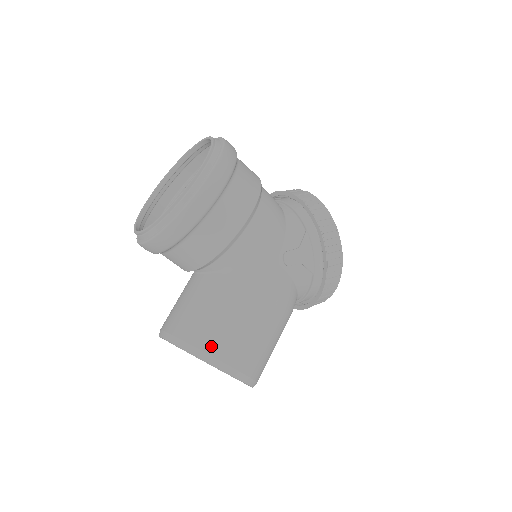
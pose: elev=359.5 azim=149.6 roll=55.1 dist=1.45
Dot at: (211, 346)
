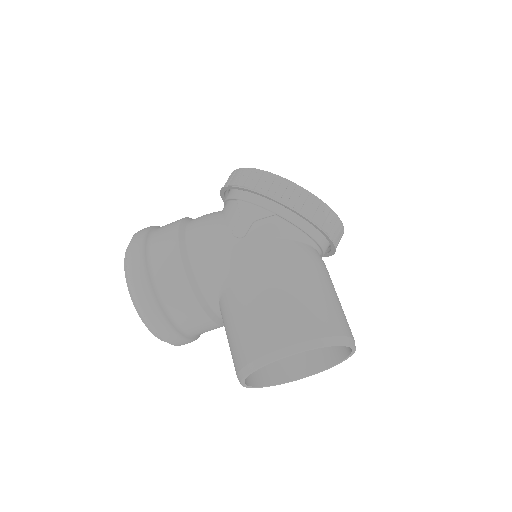
Dot at: (248, 354)
